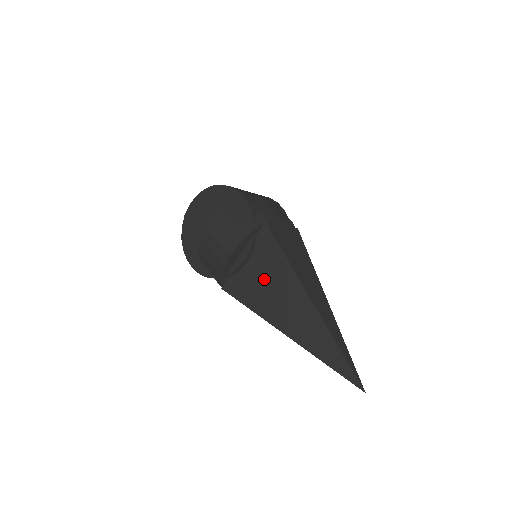
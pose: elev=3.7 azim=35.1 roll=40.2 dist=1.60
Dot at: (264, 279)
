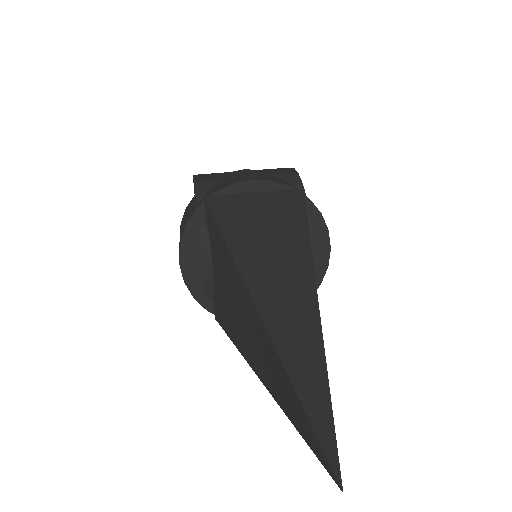
Dot at: (223, 284)
